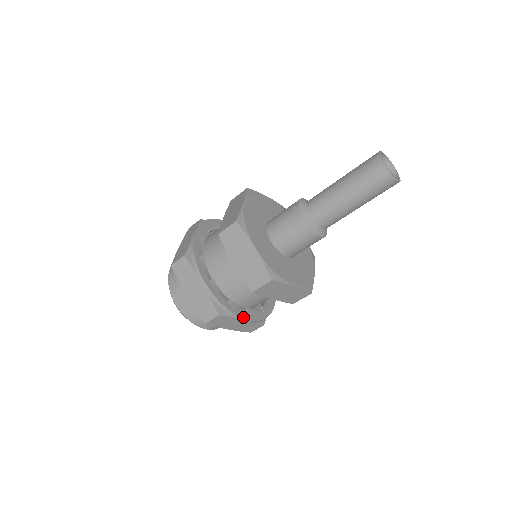
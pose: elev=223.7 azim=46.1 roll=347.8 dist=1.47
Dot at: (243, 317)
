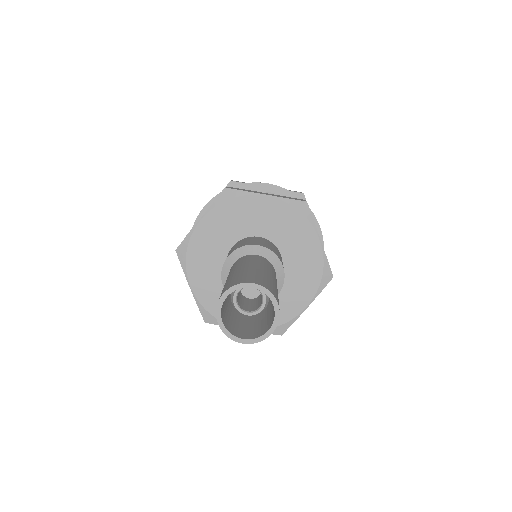
Dot at: occluded
